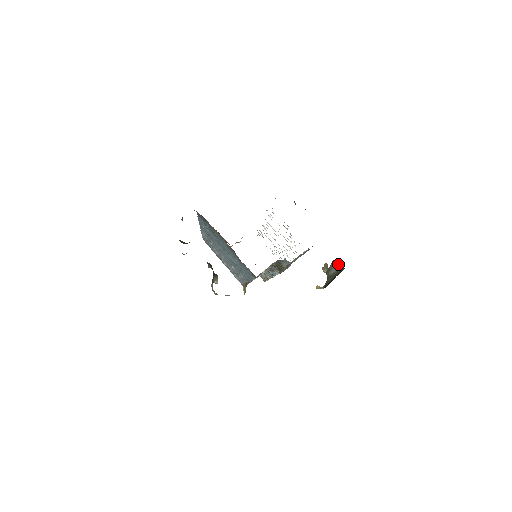
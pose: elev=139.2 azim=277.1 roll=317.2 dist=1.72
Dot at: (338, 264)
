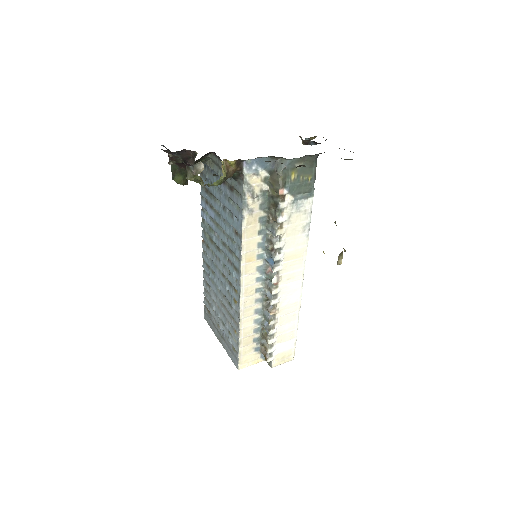
Dot at: occluded
